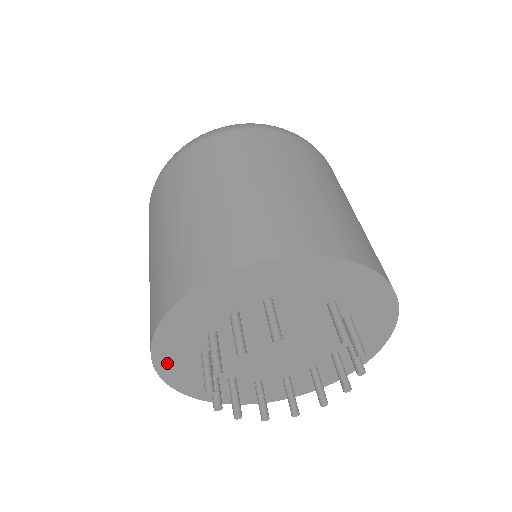
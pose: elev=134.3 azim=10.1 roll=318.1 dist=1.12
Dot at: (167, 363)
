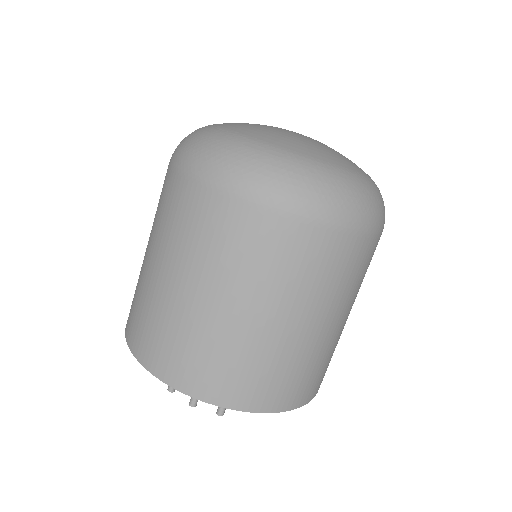
Dot at: occluded
